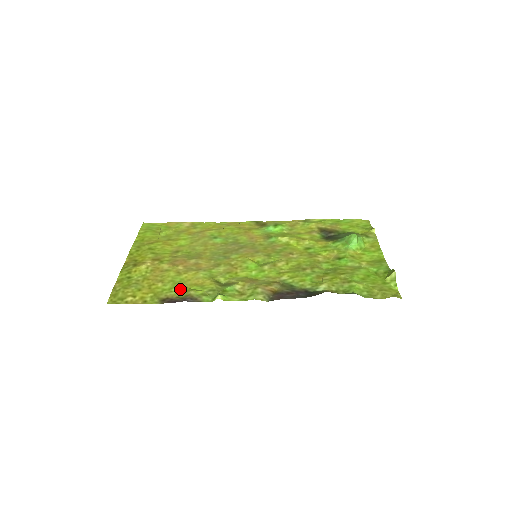
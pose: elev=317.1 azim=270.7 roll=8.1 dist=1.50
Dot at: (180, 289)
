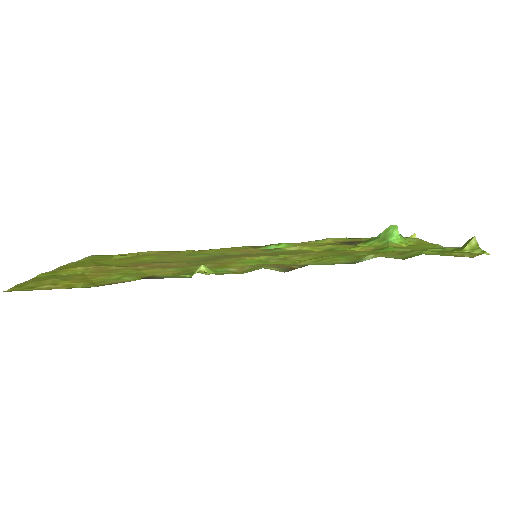
Dot at: (136, 277)
